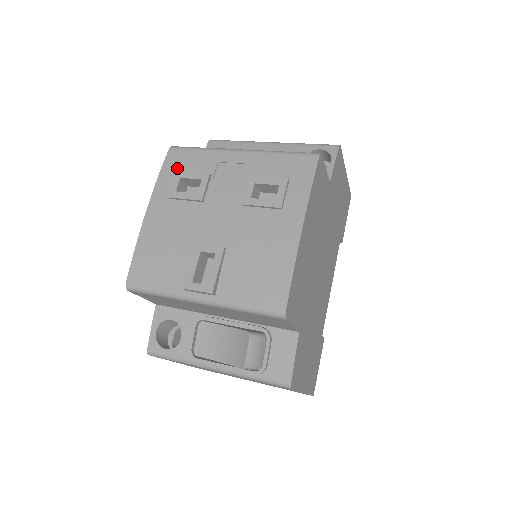
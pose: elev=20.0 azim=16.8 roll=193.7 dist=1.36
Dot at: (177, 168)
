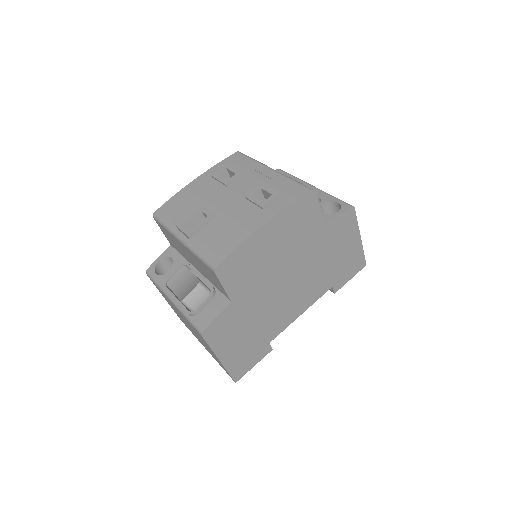
Dot at: (231, 163)
